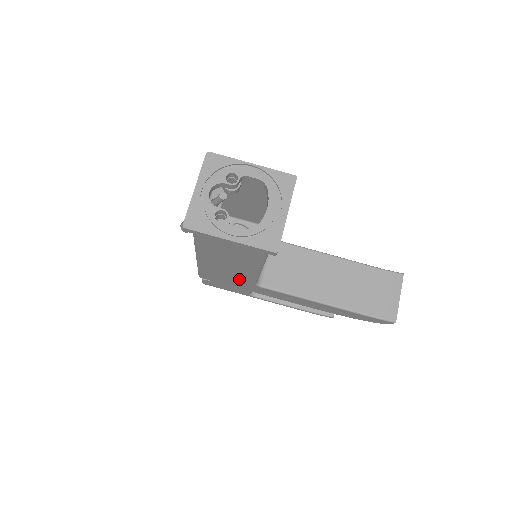
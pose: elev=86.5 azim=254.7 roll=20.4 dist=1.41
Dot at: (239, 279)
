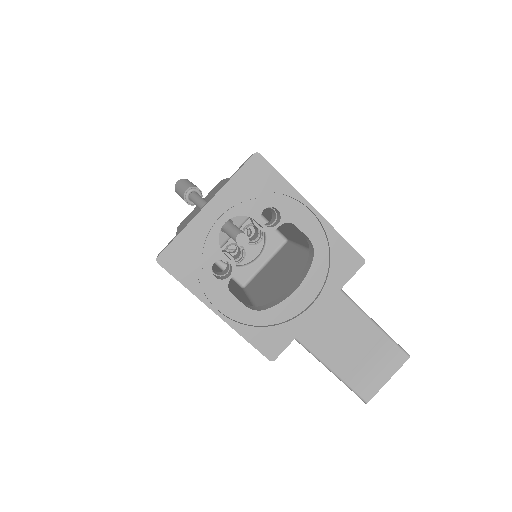
Dot at: occluded
